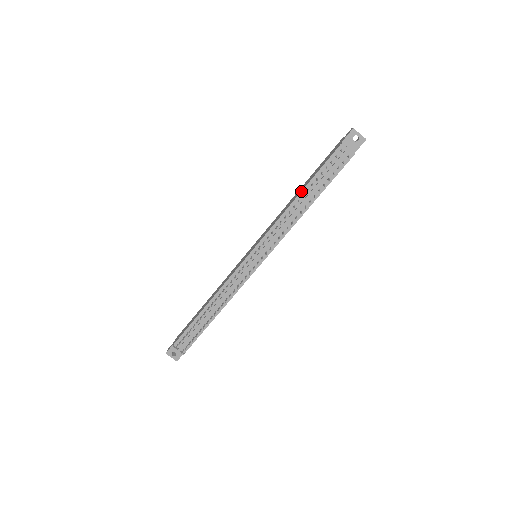
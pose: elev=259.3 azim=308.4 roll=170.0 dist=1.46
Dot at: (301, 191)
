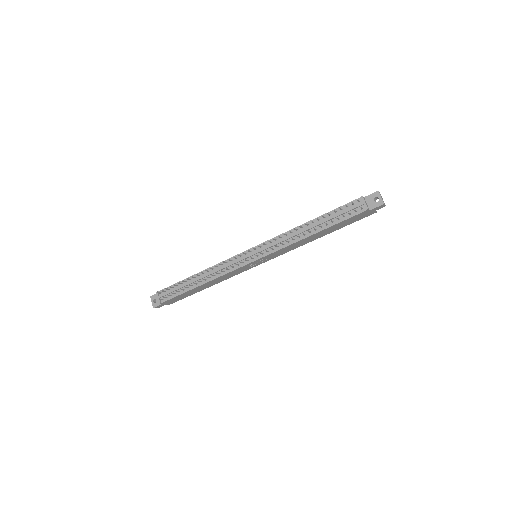
Dot at: (314, 219)
